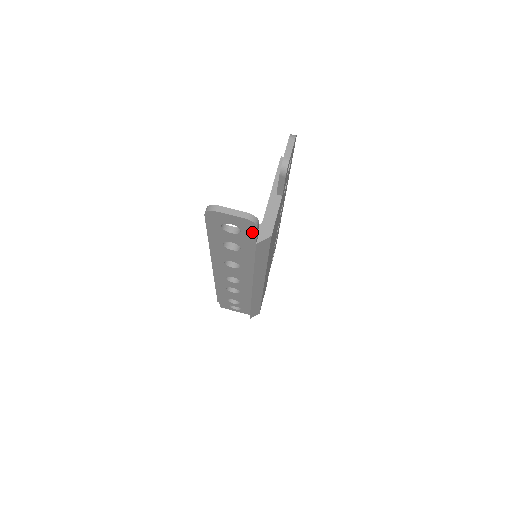
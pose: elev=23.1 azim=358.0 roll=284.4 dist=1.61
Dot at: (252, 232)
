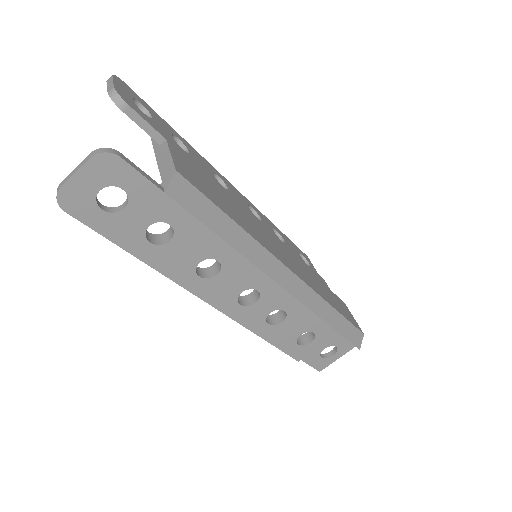
Dot at: (131, 175)
